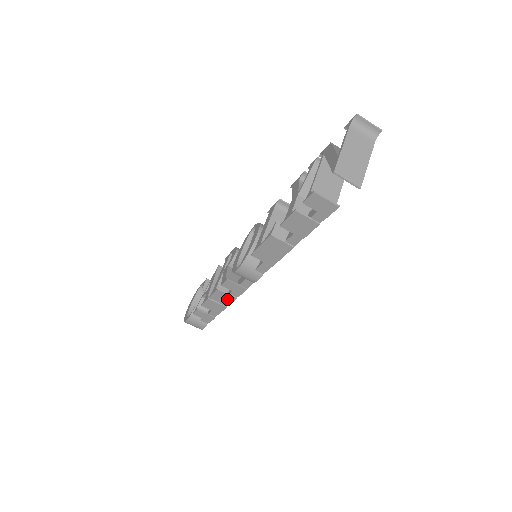
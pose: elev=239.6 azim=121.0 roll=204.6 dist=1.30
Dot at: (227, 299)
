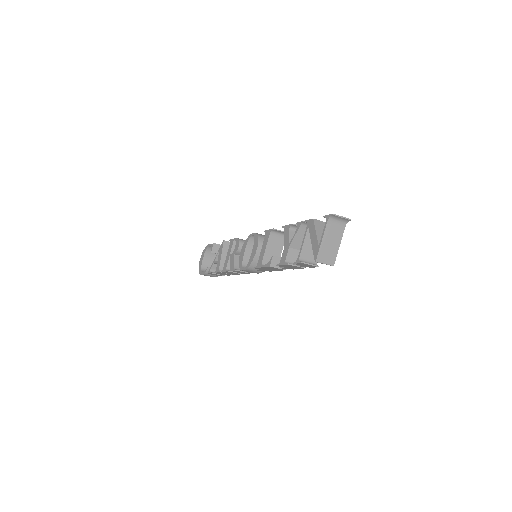
Dot at: occluded
